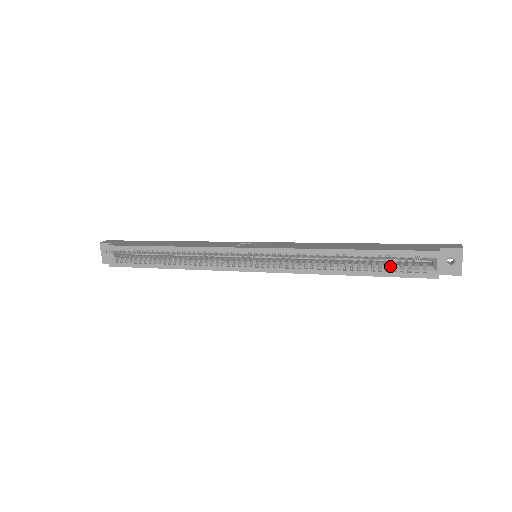
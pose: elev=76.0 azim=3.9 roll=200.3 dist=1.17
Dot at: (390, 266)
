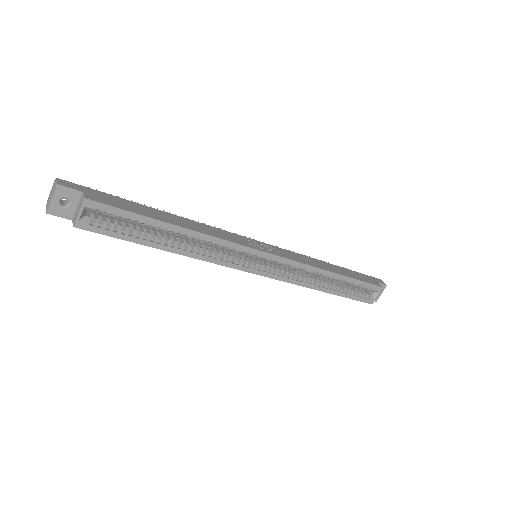
Dot at: (352, 291)
